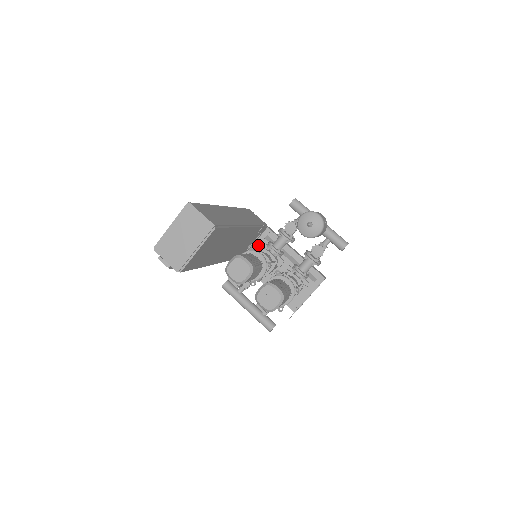
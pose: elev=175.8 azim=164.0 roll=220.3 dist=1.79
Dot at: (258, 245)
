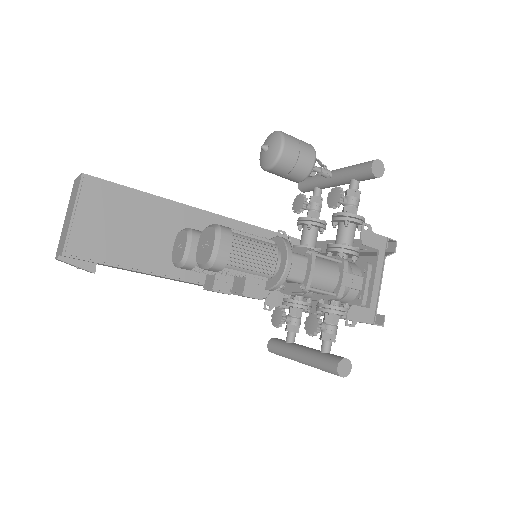
Dot at: occluded
